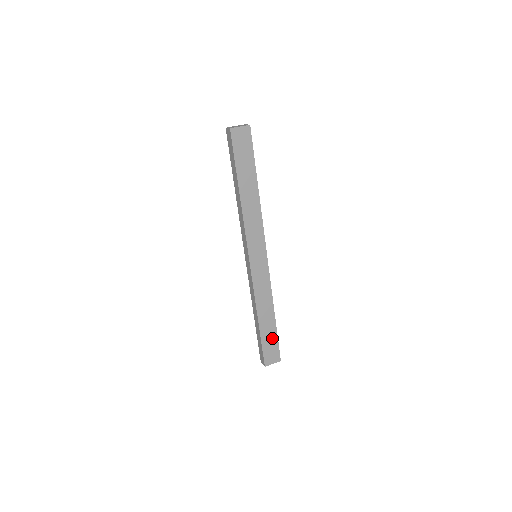
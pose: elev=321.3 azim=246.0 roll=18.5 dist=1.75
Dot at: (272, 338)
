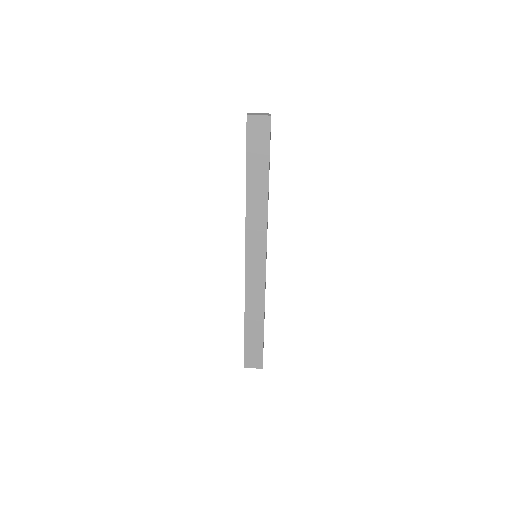
Dot at: (257, 343)
